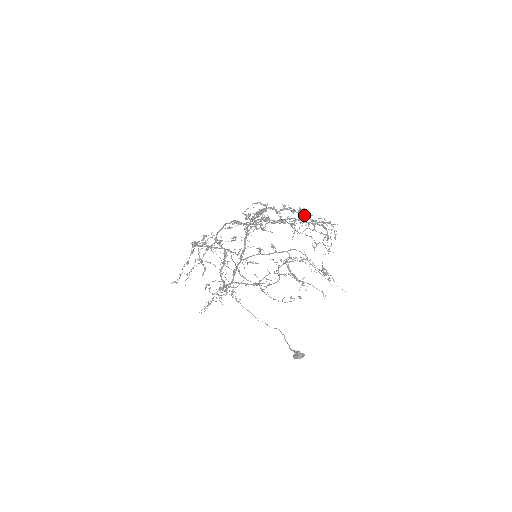
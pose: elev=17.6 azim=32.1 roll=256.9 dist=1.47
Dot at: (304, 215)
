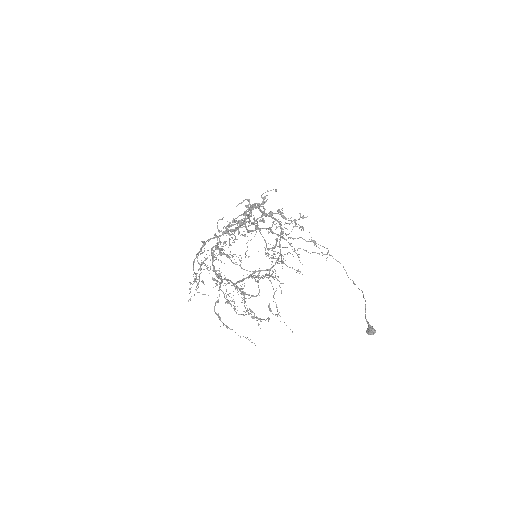
Dot at: (282, 217)
